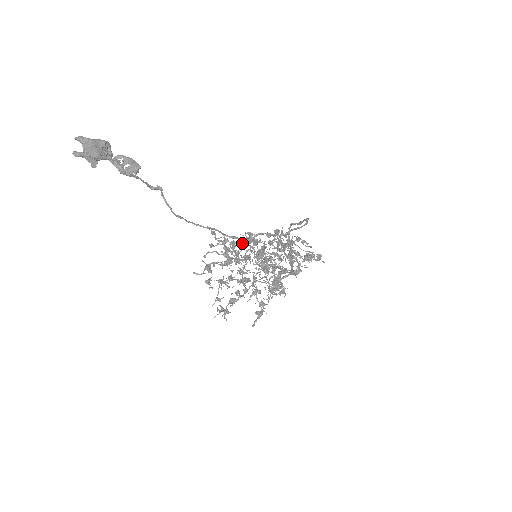
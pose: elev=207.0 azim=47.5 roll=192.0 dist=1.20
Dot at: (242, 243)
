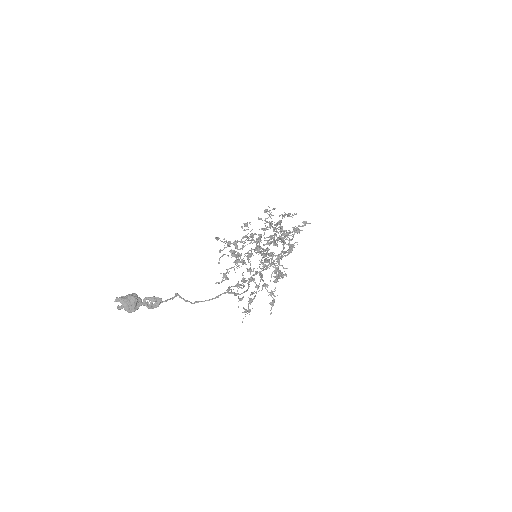
Dot at: (242, 241)
